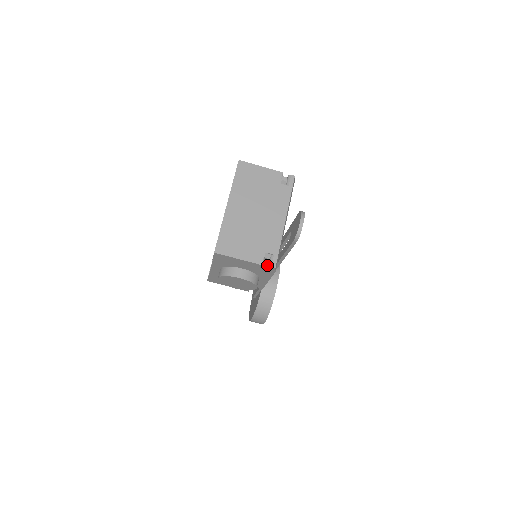
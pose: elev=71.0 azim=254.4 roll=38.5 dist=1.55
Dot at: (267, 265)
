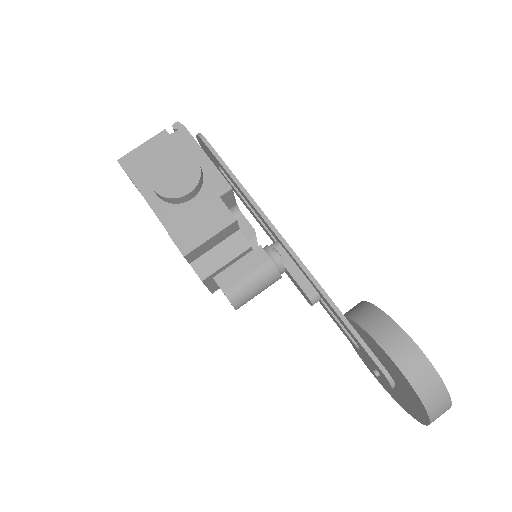
Dot at: (176, 134)
